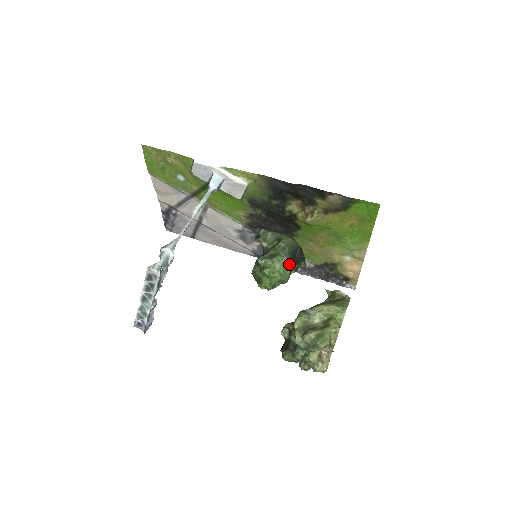
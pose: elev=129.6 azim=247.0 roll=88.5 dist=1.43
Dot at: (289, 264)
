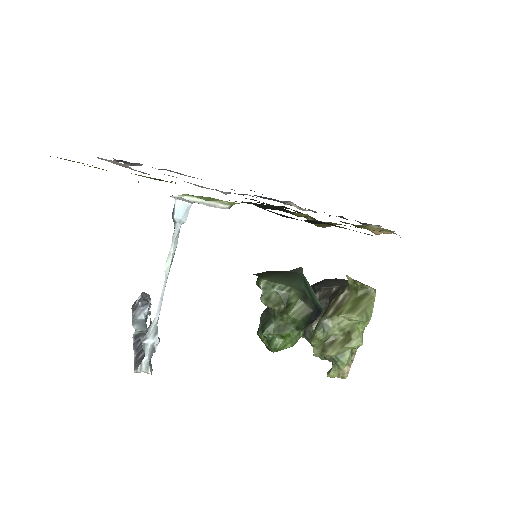
Dot at: (302, 330)
